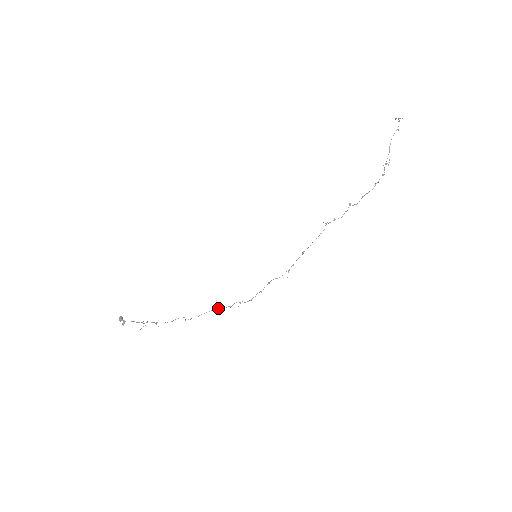
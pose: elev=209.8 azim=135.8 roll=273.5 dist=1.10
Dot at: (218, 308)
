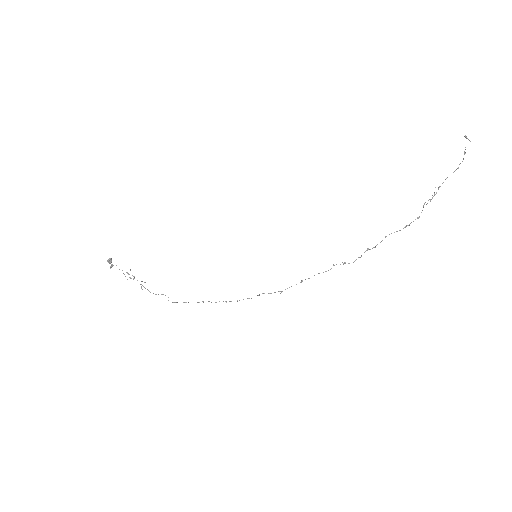
Dot at: (203, 302)
